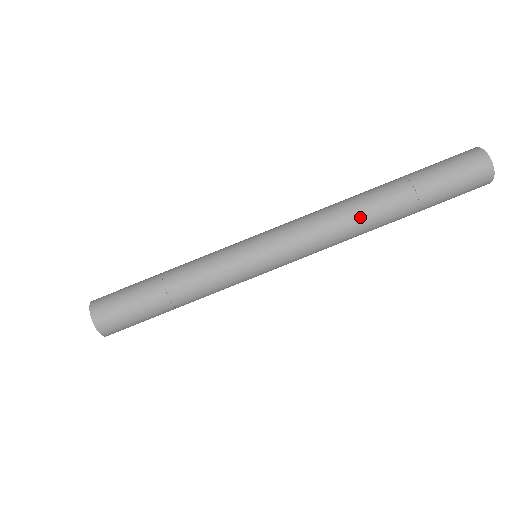
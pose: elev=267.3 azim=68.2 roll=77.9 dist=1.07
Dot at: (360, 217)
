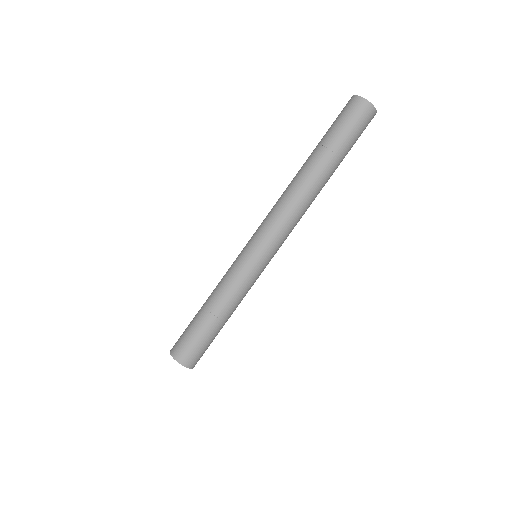
Dot at: (309, 192)
